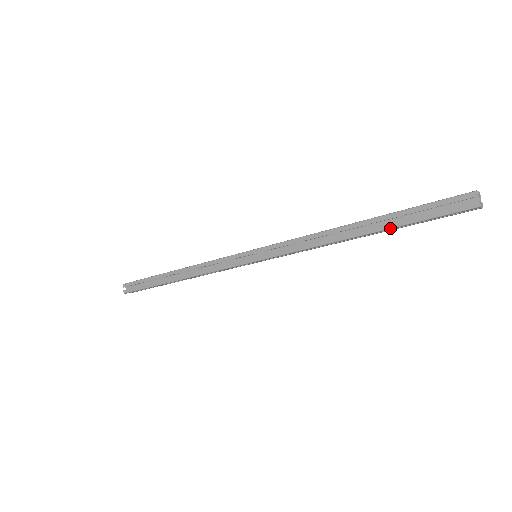
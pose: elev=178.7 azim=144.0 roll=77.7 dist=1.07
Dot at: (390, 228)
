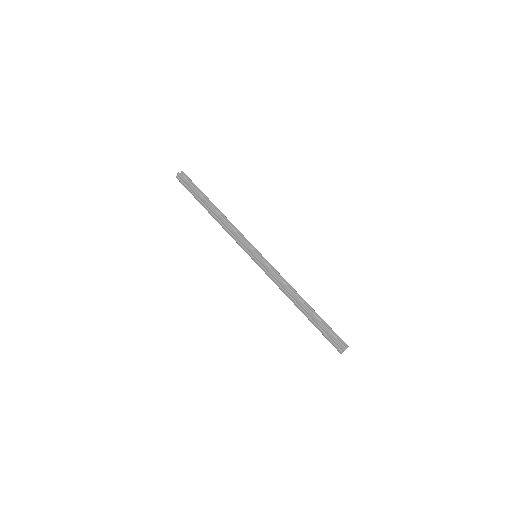
Dot at: (314, 318)
